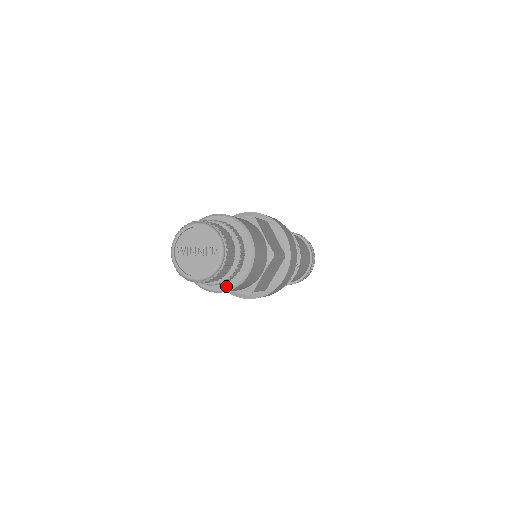
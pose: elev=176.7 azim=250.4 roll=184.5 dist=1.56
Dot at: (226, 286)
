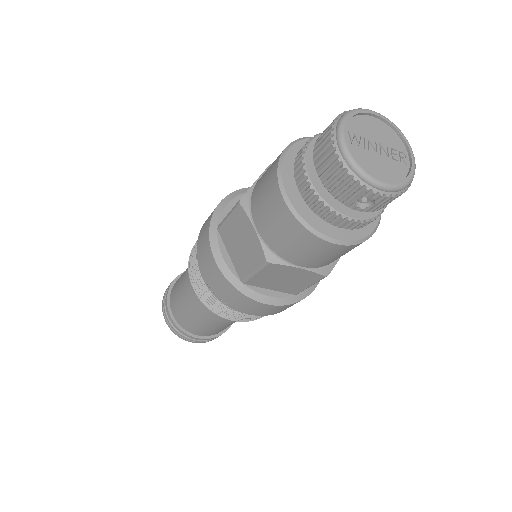
Dot at: (351, 236)
